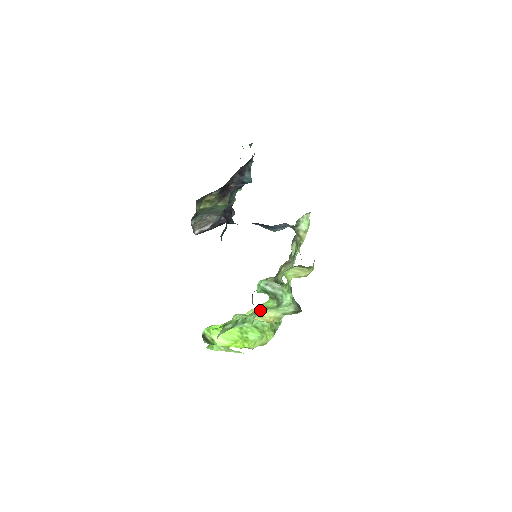
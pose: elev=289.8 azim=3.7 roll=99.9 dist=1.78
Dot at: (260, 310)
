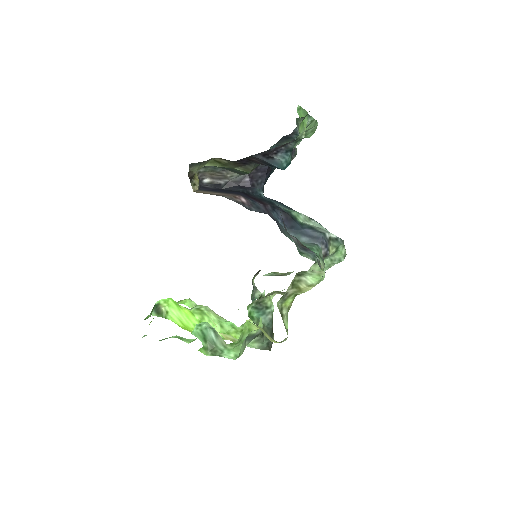
Dot at: occluded
